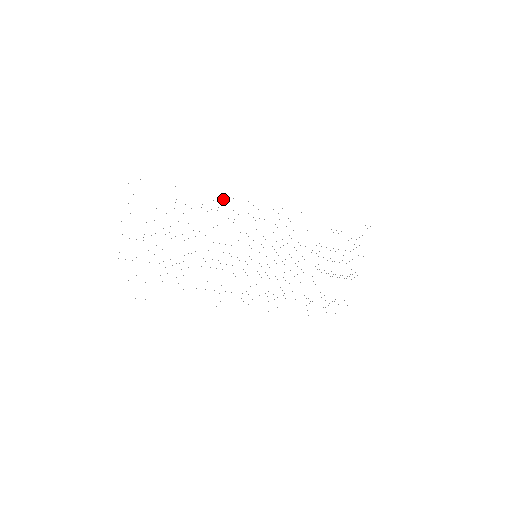
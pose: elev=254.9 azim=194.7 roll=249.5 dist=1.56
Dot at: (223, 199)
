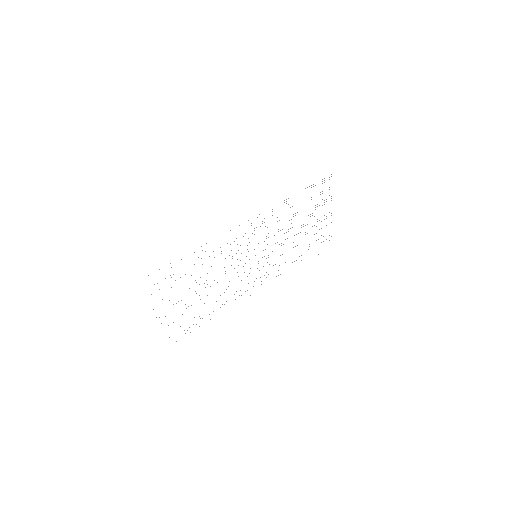
Dot at: occluded
